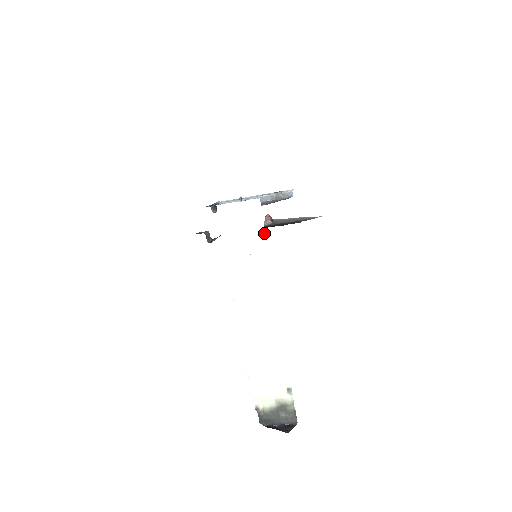
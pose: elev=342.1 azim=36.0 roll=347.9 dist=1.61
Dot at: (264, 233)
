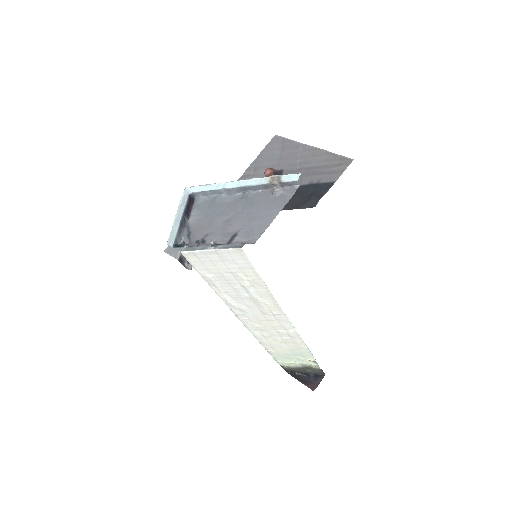
Dot at: (257, 276)
